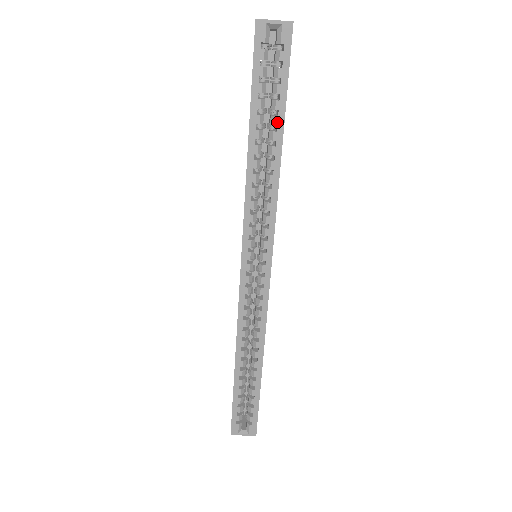
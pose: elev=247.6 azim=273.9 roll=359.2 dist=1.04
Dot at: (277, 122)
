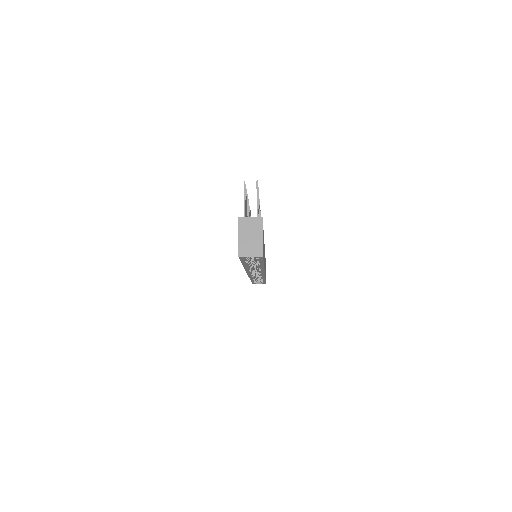
Dot at: (259, 264)
